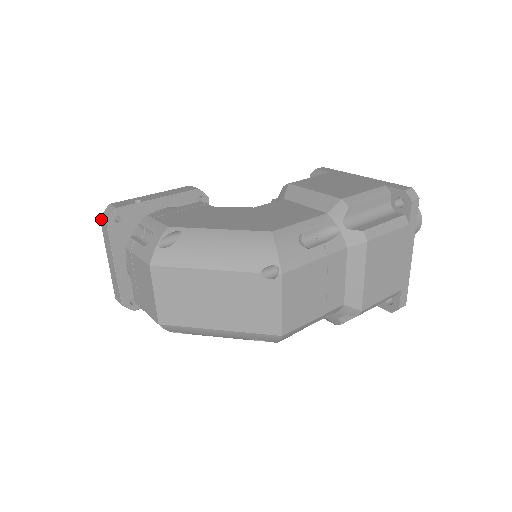
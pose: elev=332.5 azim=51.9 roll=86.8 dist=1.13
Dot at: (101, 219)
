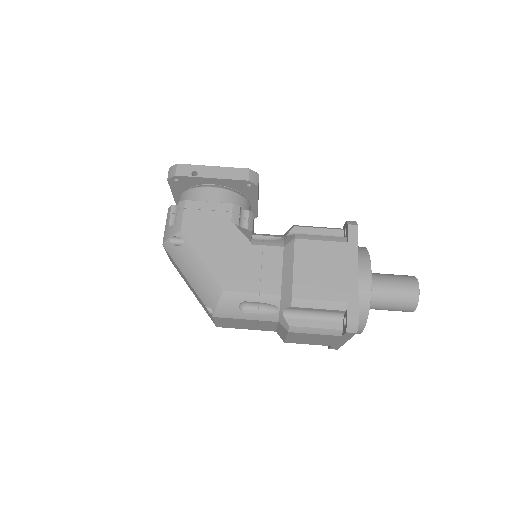
Dot at: (168, 171)
